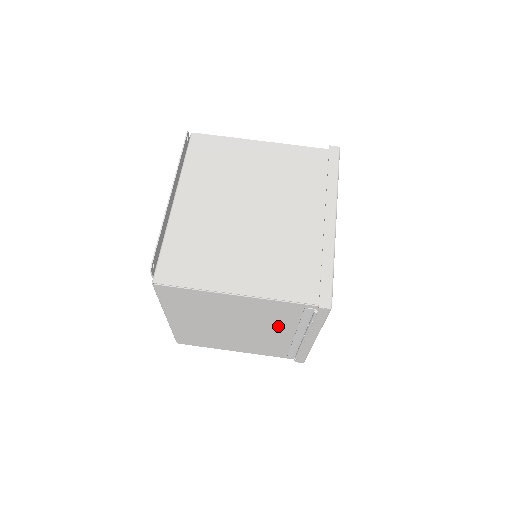
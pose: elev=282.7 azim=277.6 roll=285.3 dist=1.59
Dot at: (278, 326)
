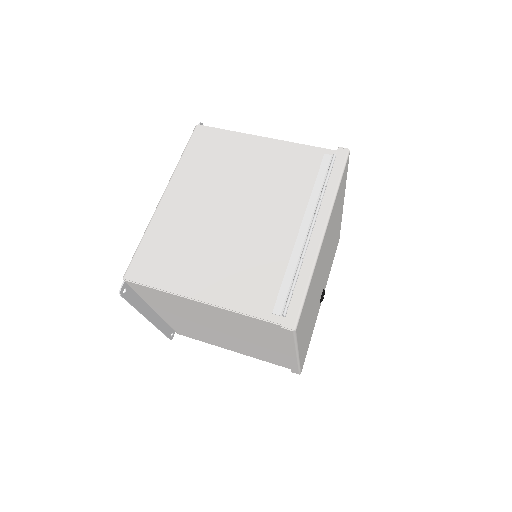
Dot at: (287, 201)
